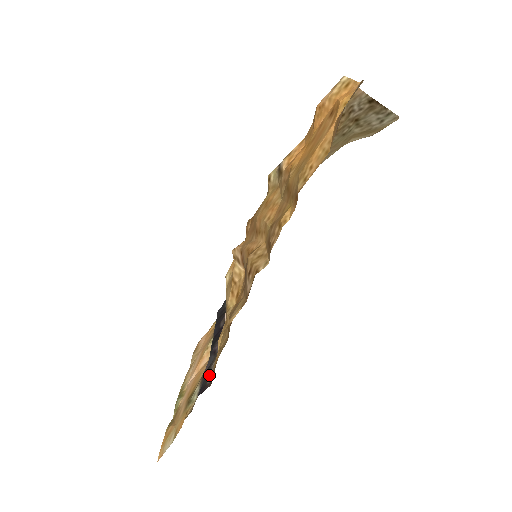
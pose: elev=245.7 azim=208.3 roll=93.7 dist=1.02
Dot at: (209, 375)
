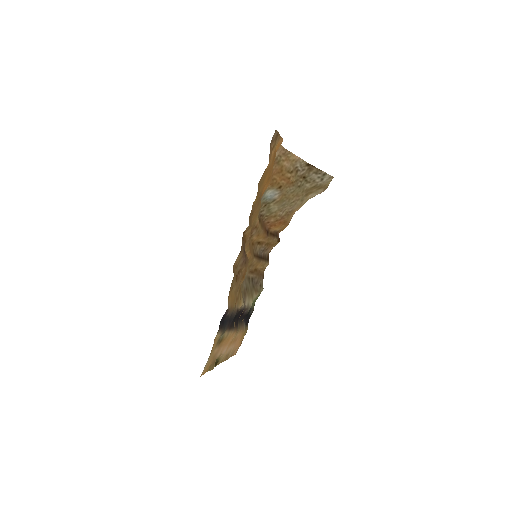
Dot at: (229, 315)
